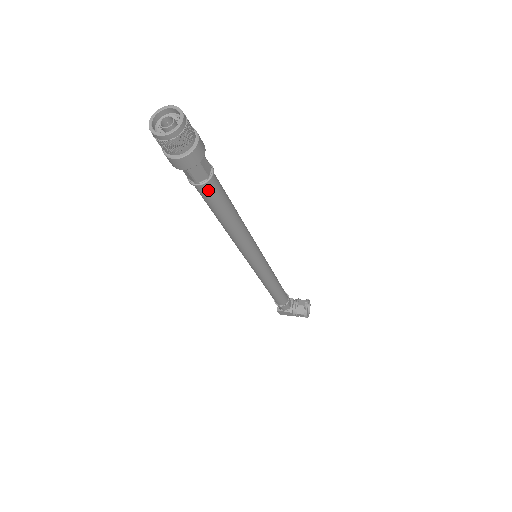
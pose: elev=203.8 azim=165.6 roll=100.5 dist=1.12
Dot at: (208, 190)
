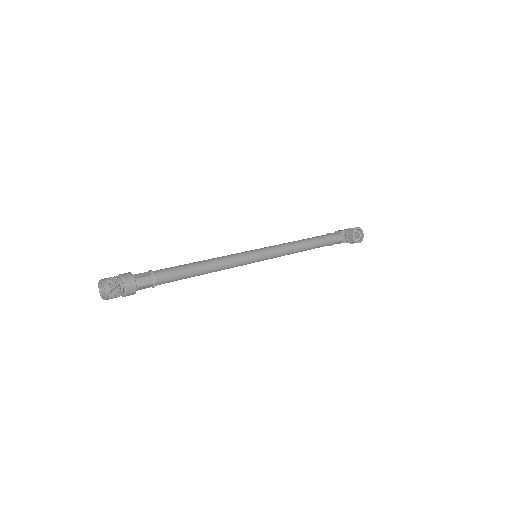
Dot at: (162, 283)
